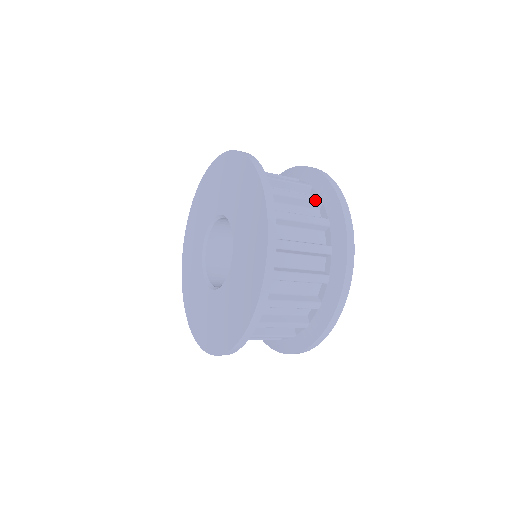
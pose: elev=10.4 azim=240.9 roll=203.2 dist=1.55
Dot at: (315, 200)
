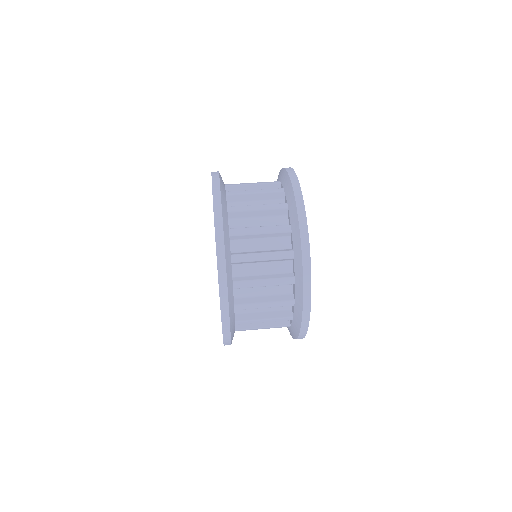
Dot at: (282, 231)
